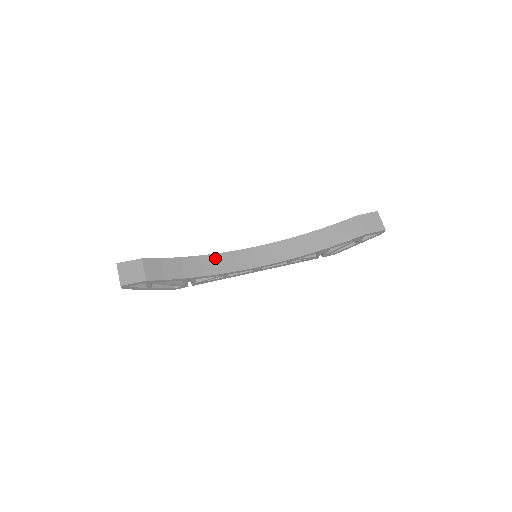
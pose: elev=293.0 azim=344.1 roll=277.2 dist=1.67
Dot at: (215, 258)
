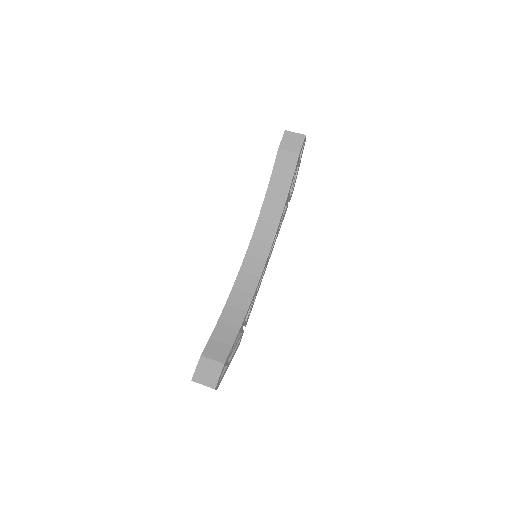
Dot at: (236, 292)
